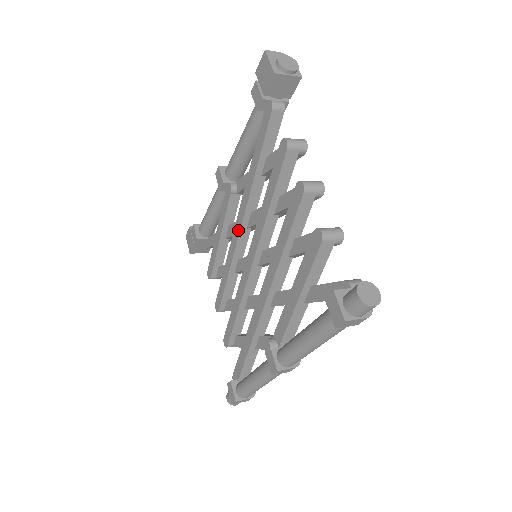
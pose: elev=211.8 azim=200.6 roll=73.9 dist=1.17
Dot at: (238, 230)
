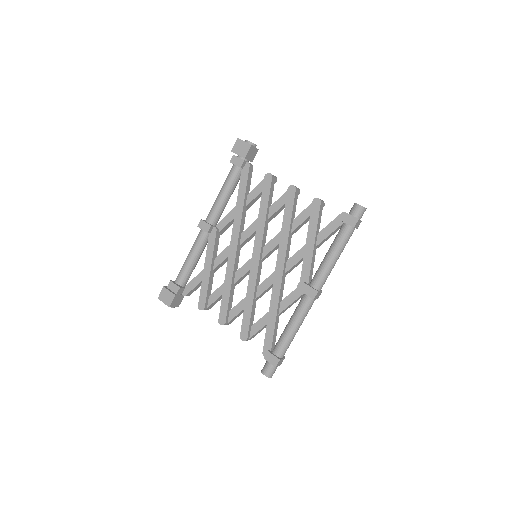
Dot at: (235, 248)
